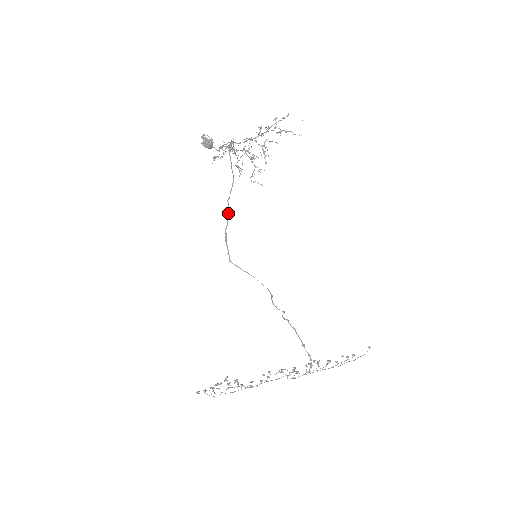
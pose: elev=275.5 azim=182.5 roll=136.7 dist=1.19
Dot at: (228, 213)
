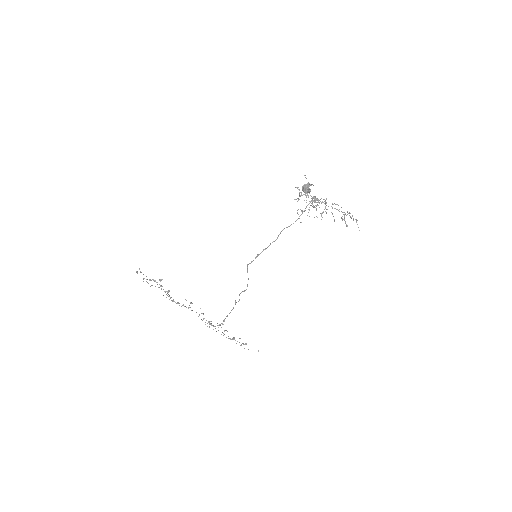
Dot at: (274, 241)
